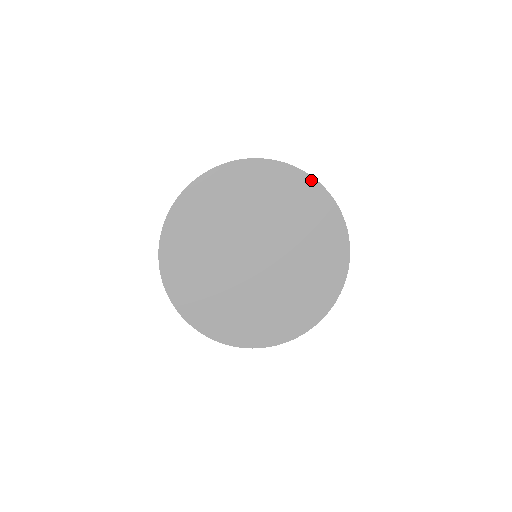
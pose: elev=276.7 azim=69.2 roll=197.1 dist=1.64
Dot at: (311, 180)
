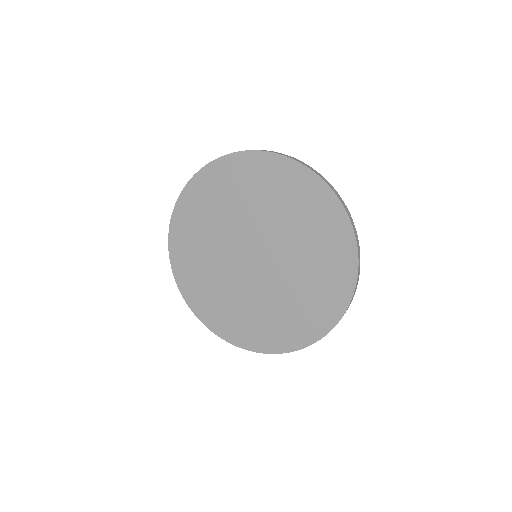
Dot at: (242, 155)
